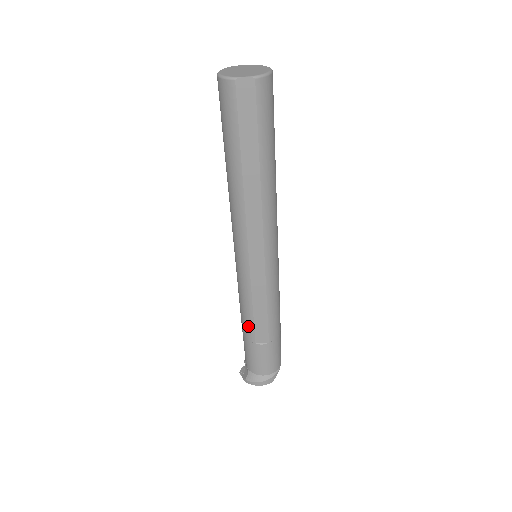
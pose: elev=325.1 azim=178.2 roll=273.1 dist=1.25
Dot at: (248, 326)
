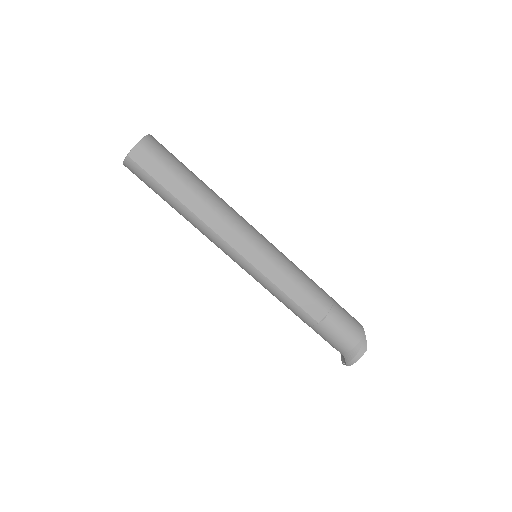
Dot at: (299, 313)
